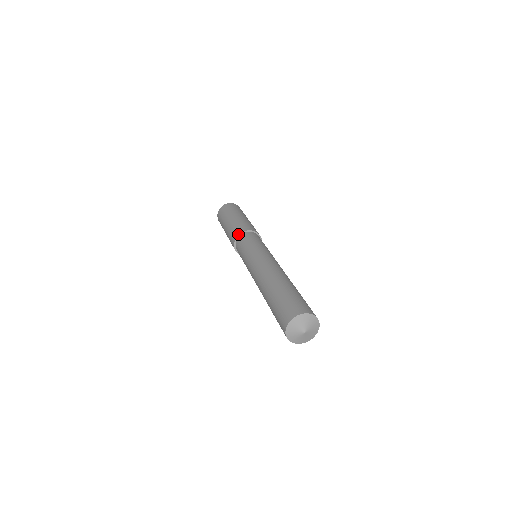
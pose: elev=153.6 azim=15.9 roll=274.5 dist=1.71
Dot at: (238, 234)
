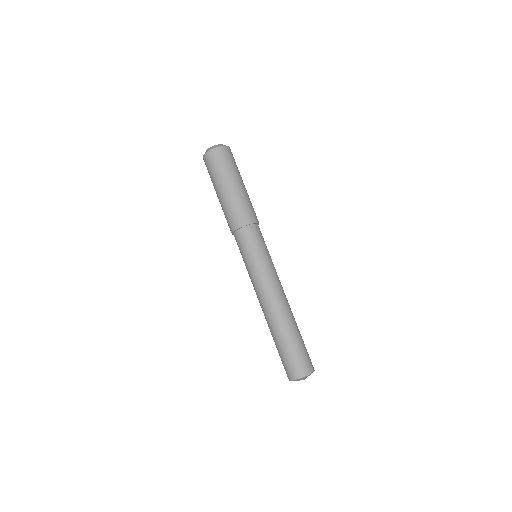
Dot at: (240, 227)
